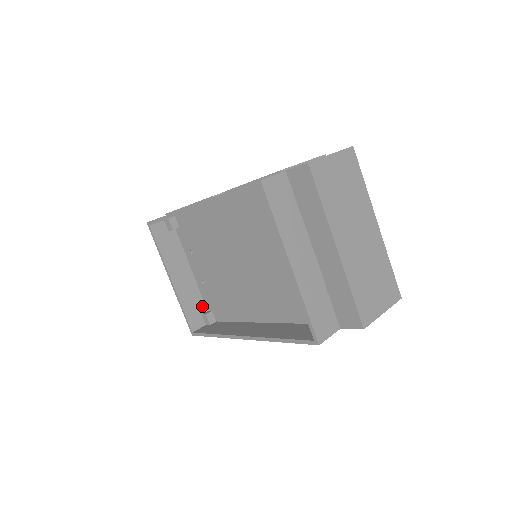
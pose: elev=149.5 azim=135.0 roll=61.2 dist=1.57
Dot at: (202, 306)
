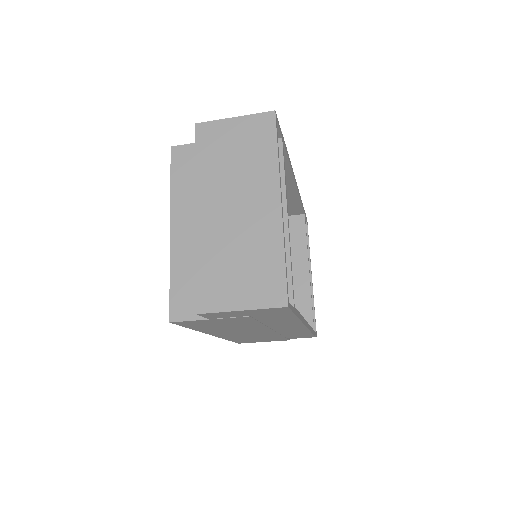
Dot at: occluded
